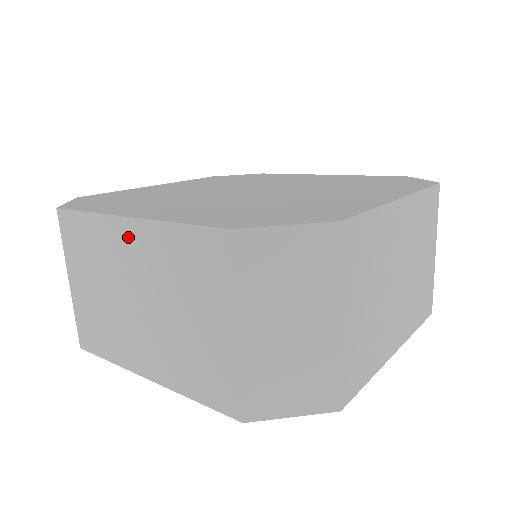
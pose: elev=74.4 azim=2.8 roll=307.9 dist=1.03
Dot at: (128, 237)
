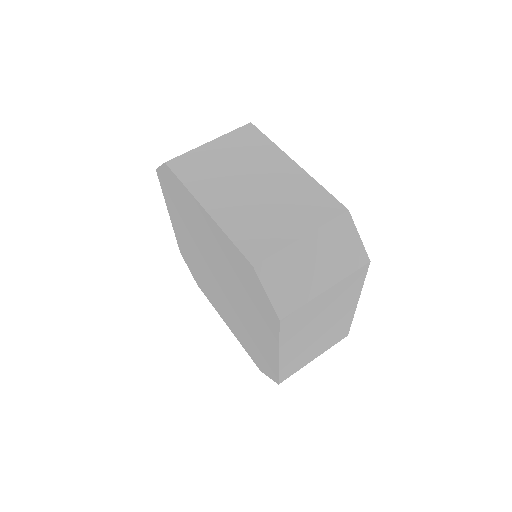
Dot at: occluded
